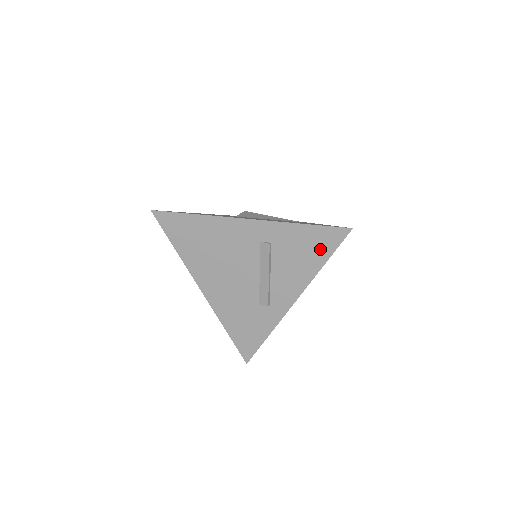
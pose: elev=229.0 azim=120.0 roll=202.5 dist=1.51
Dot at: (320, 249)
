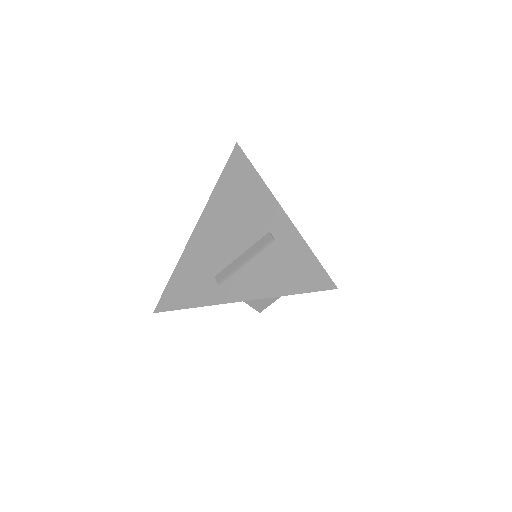
Dot at: (299, 280)
